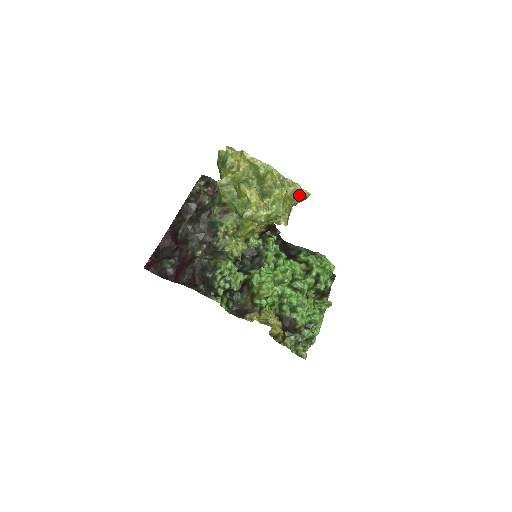
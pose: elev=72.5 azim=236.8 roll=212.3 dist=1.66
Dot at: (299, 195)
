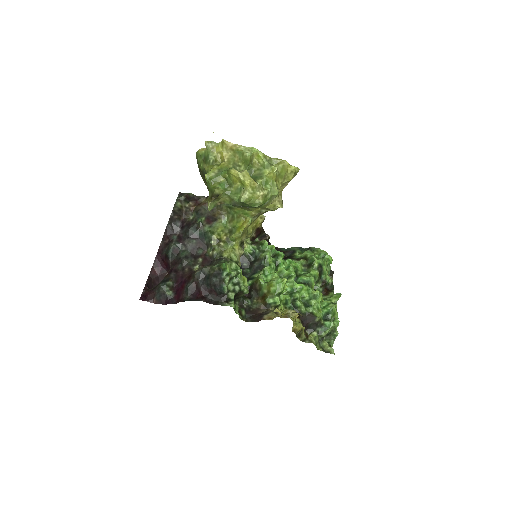
Dot at: (289, 171)
